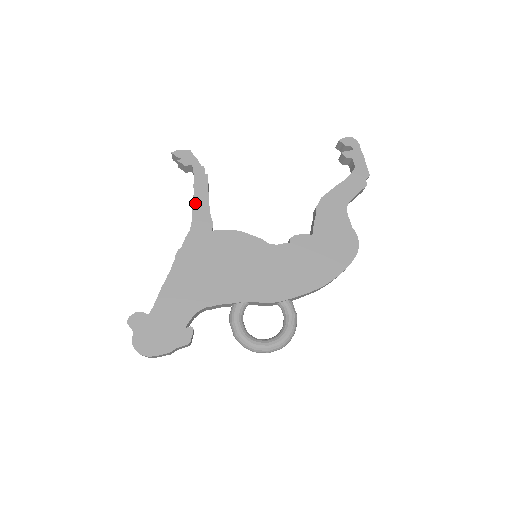
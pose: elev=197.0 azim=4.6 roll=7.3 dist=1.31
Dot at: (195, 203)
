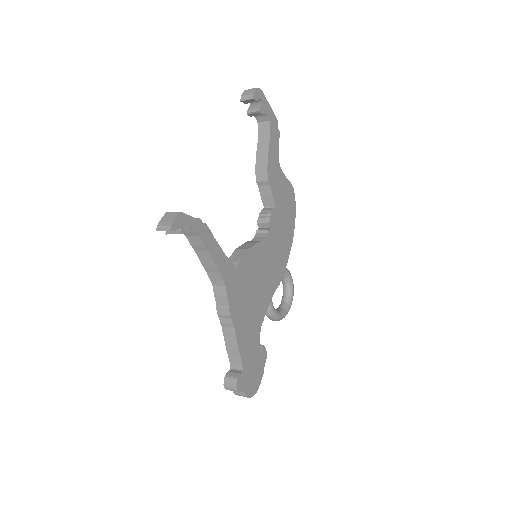
Dot at: (215, 260)
